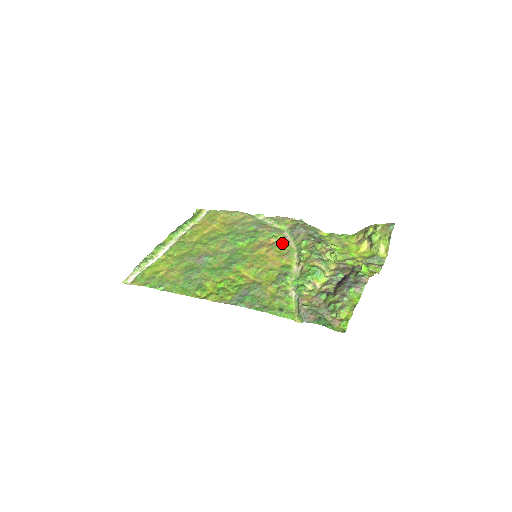
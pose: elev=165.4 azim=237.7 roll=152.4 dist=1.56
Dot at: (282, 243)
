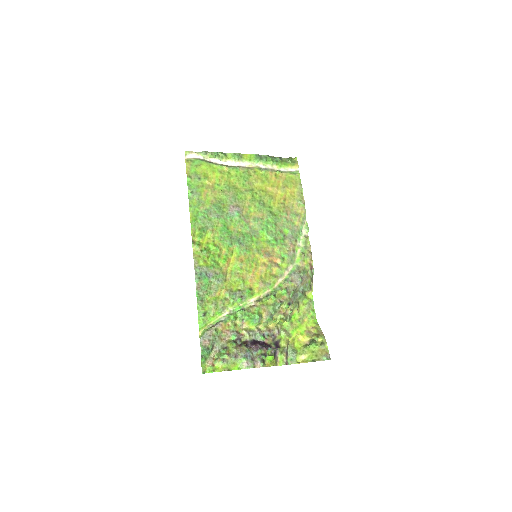
Dot at: (277, 272)
